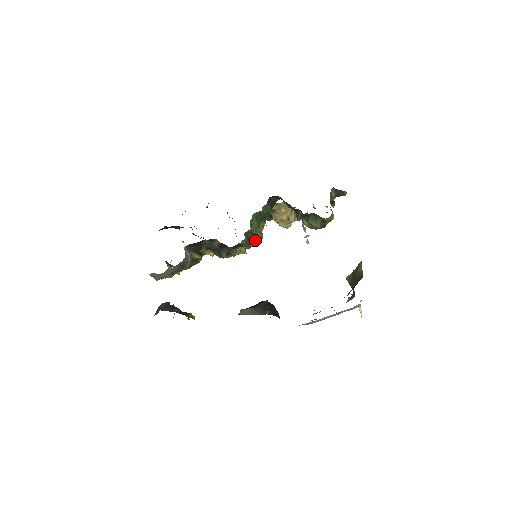
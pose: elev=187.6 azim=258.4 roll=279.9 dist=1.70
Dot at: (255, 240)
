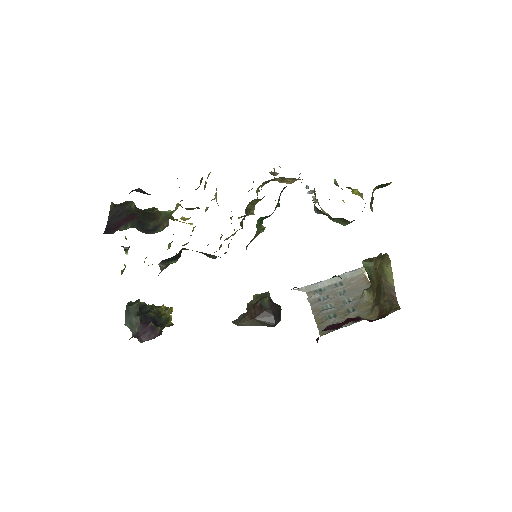
Dot at: (255, 237)
